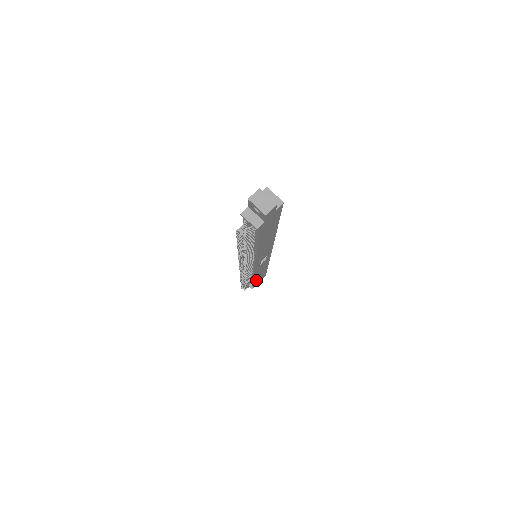
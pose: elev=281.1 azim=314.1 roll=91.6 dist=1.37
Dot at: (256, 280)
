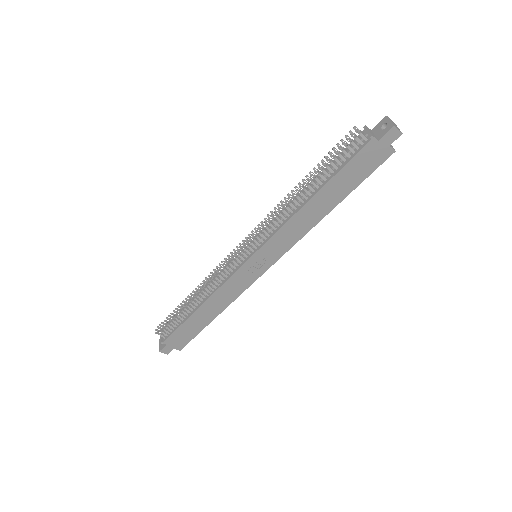
Dot at: (191, 320)
